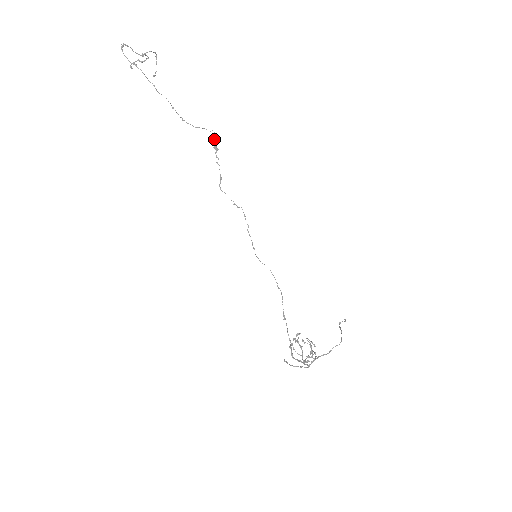
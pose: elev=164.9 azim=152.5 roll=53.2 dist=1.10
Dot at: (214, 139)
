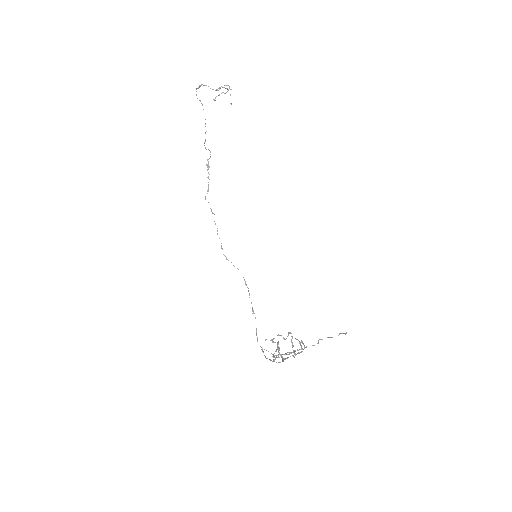
Dot at: (208, 159)
